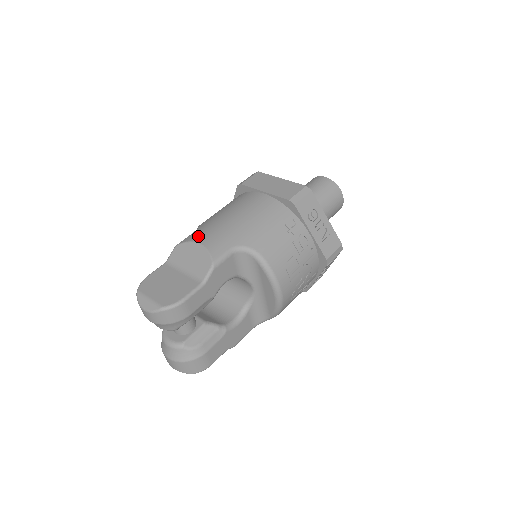
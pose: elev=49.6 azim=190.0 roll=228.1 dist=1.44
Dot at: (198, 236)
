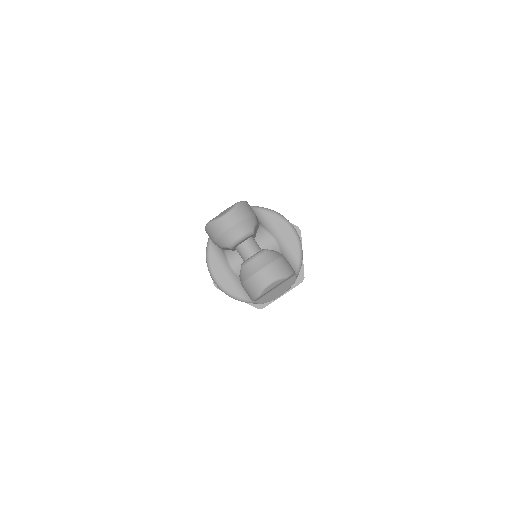
Dot at: occluded
